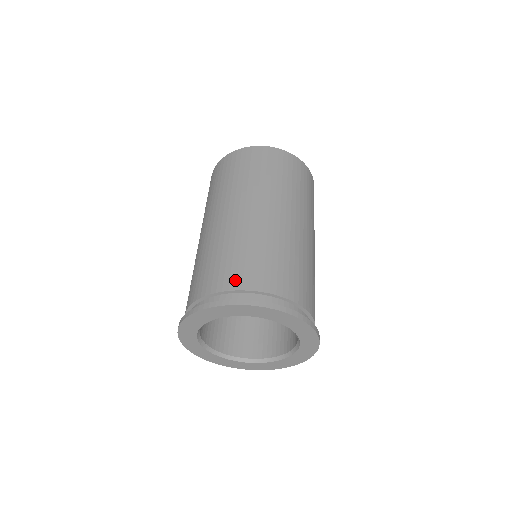
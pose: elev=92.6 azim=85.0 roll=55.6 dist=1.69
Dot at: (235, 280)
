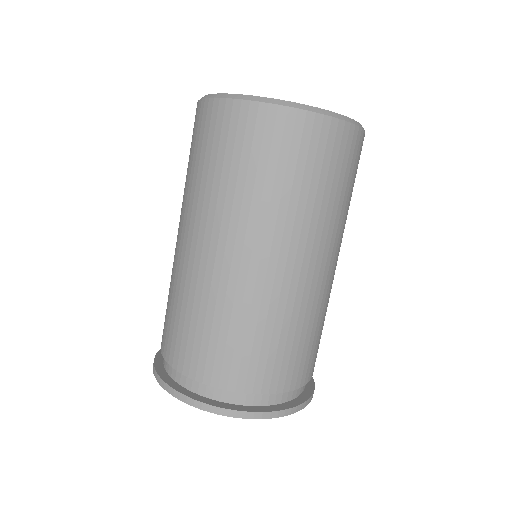
Dot at: (227, 376)
